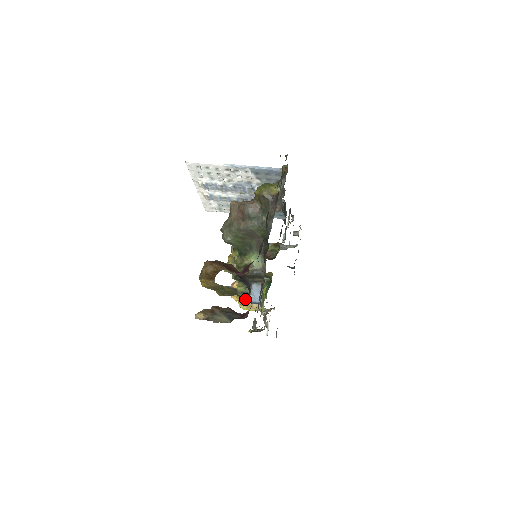
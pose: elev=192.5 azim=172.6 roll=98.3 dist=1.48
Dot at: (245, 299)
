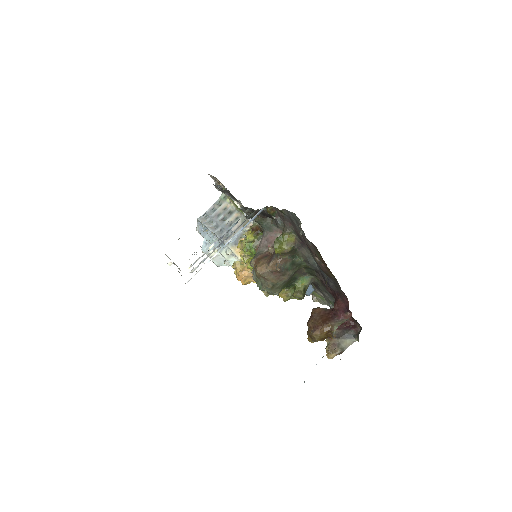
Dot at: occluded
